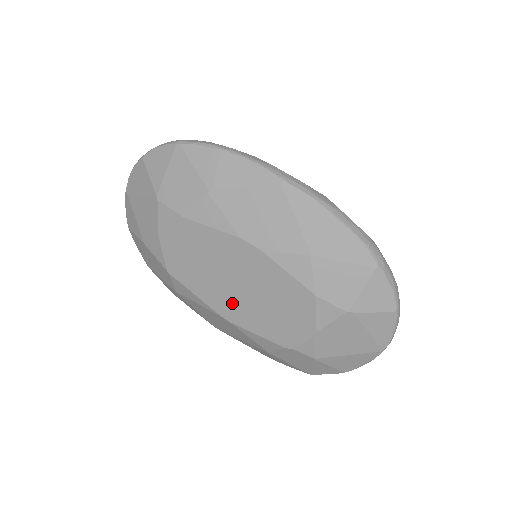
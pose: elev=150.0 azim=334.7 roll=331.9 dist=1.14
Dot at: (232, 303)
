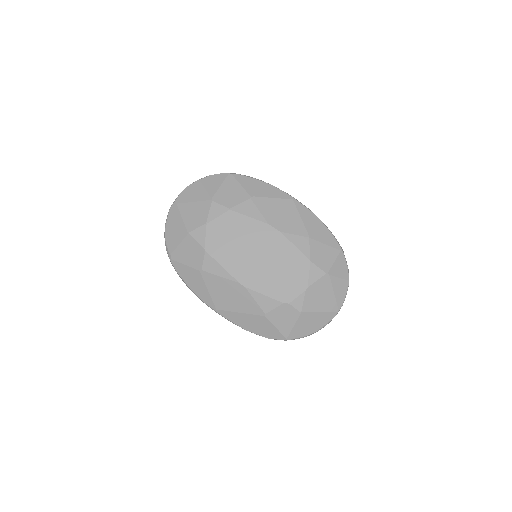
Dot at: (251, 271)
